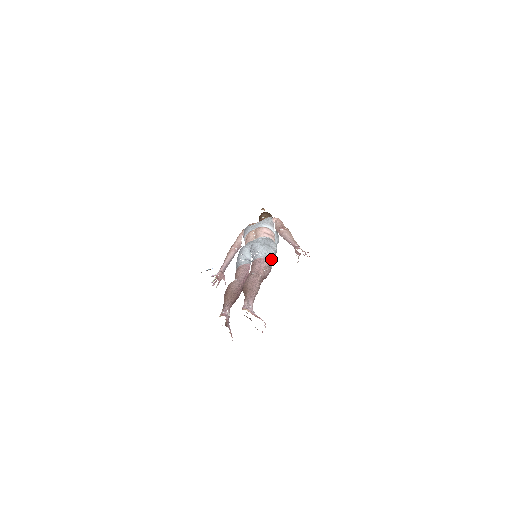
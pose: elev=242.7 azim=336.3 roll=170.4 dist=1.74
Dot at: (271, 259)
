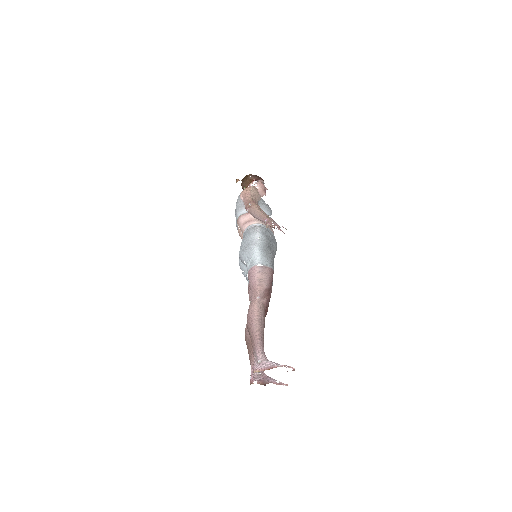
Dot at: (259, 259)
